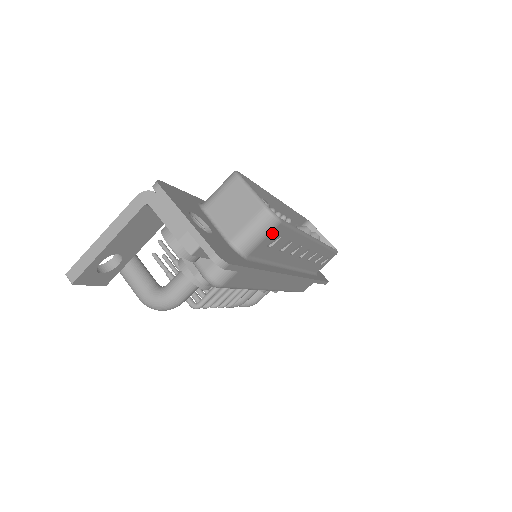
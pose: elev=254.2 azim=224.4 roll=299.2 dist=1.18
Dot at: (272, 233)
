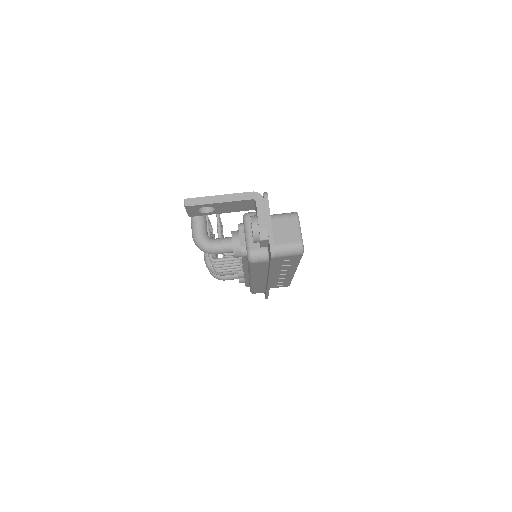
Dot at: (294, 256)
